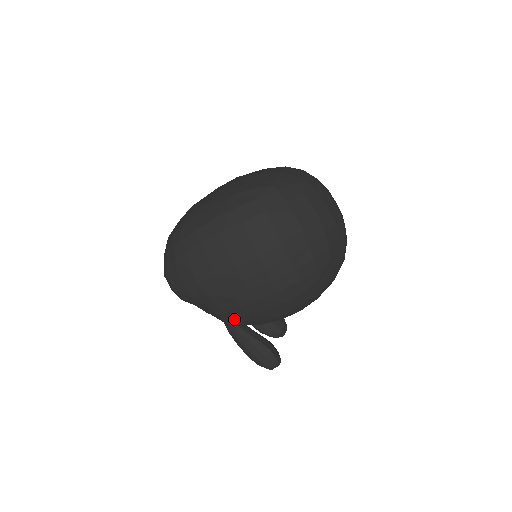
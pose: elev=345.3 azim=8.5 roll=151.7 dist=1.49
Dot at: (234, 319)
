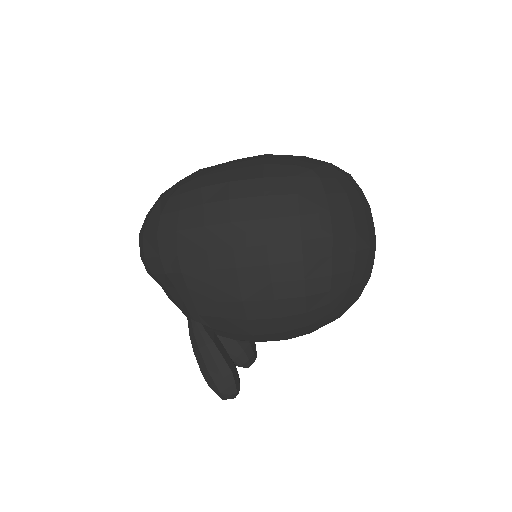
Dot at: (203, 318)
